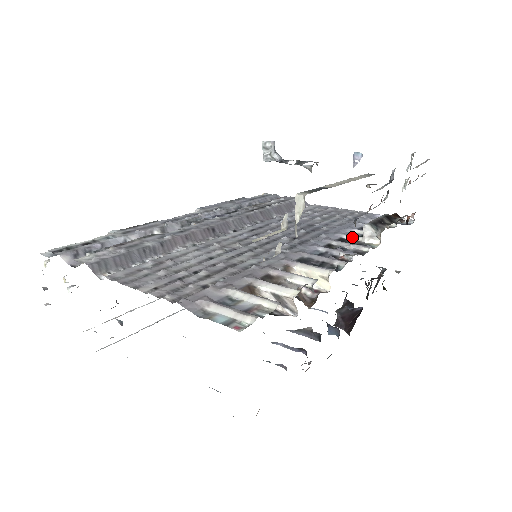
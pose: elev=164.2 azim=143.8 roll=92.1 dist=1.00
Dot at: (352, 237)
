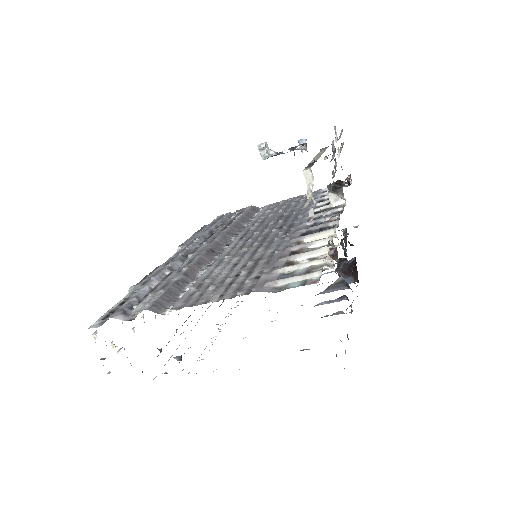
Dot at: (321, 208)
